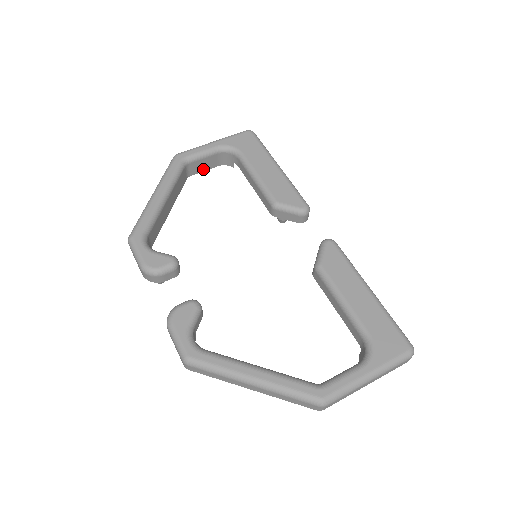
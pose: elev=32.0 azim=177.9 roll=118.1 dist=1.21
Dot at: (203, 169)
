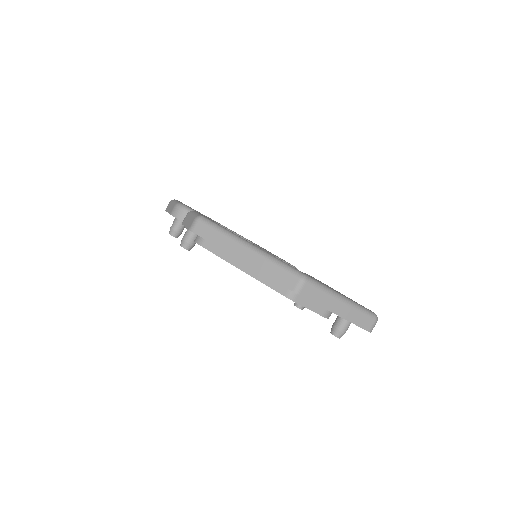
Dot at: occluded
